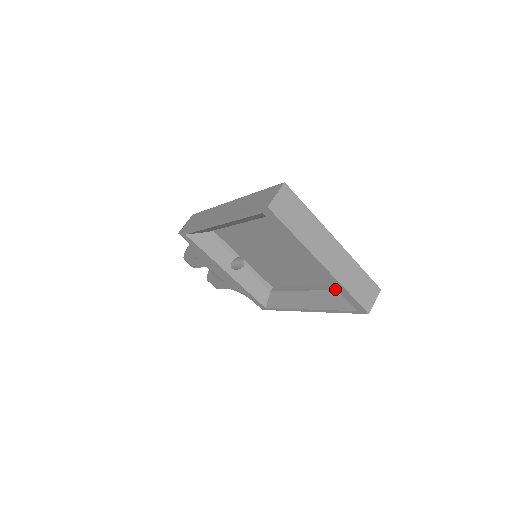
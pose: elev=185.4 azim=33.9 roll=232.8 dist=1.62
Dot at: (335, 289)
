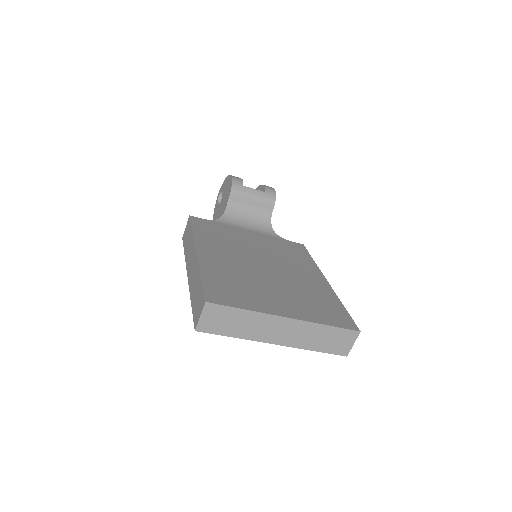
Dot at: occluded
